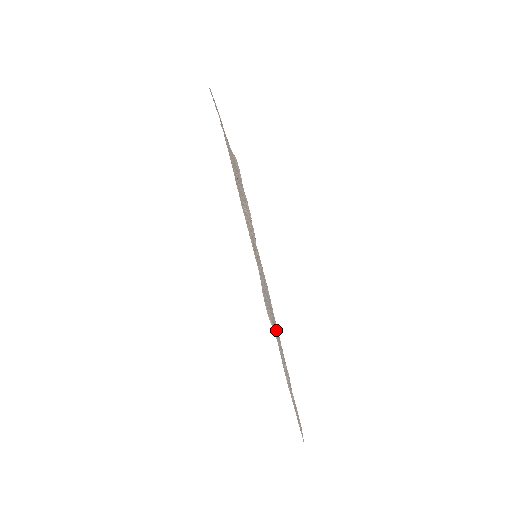
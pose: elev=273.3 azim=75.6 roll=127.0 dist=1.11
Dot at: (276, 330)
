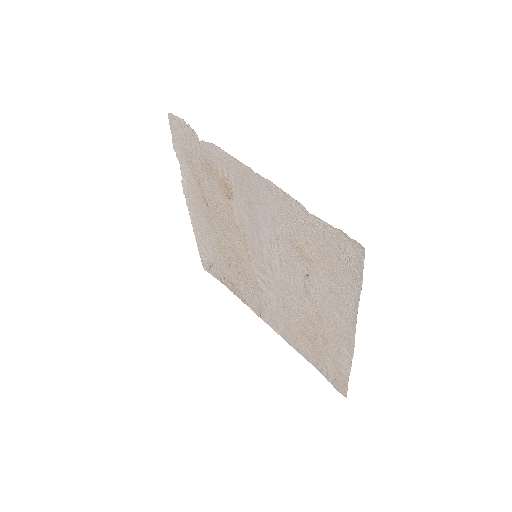
Dot at: (257, 194)
